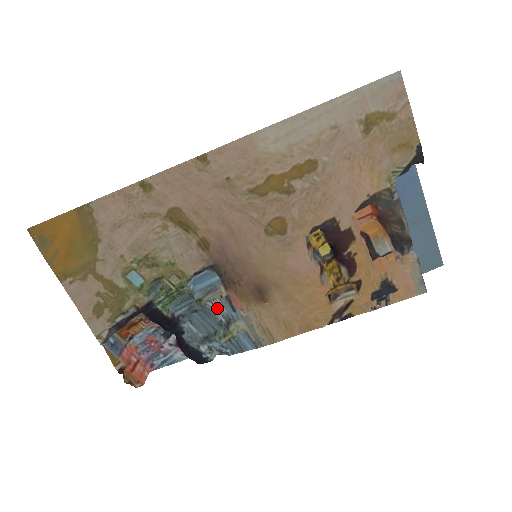
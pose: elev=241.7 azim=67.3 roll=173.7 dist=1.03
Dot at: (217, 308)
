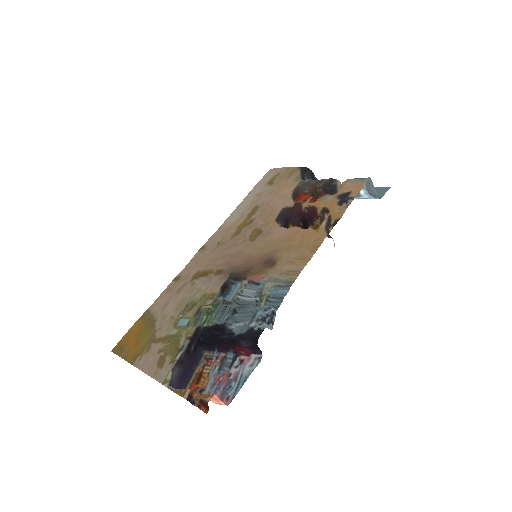
Dot at: (248, 296)
